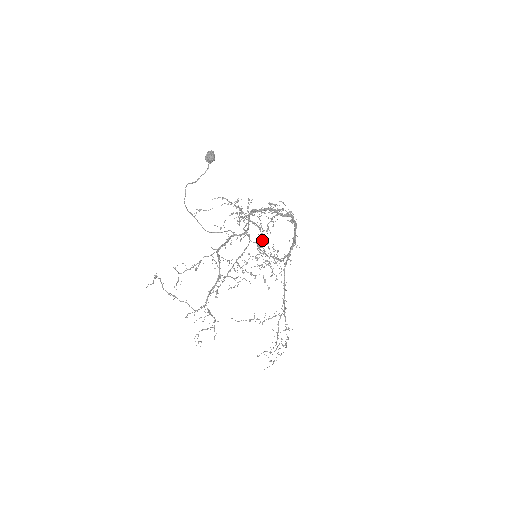
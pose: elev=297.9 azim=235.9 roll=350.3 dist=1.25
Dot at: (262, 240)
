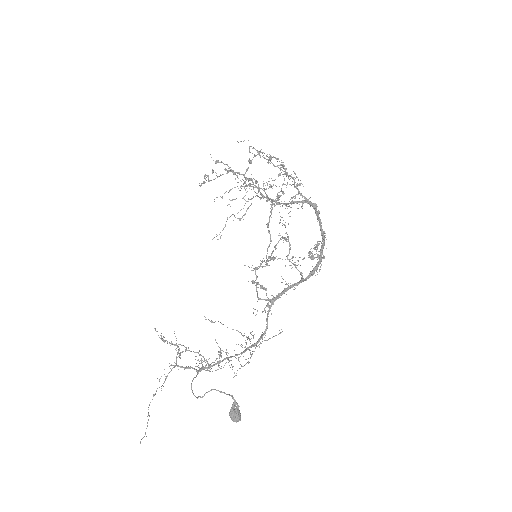
Dot at: occluded
